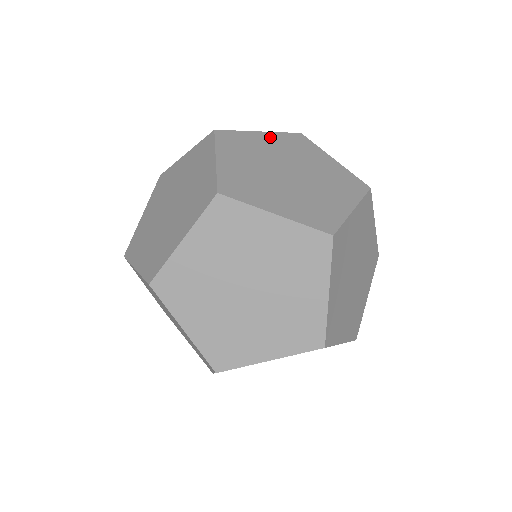
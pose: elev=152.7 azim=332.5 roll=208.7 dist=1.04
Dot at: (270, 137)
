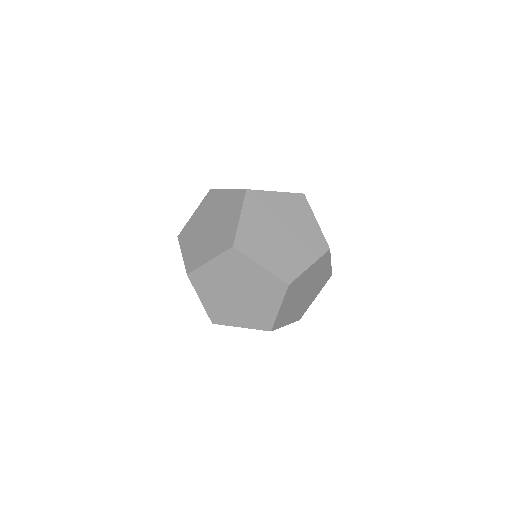
Dot at: occluded
